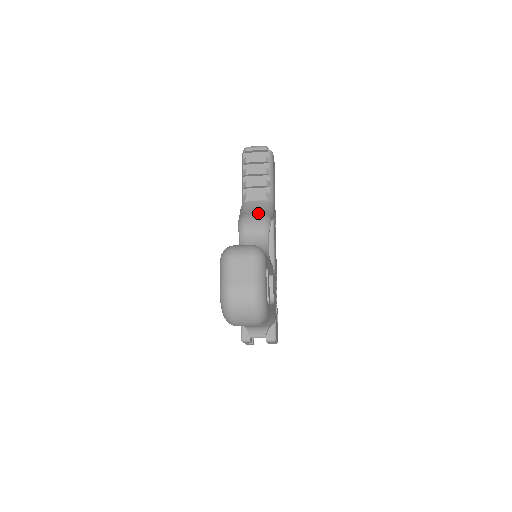
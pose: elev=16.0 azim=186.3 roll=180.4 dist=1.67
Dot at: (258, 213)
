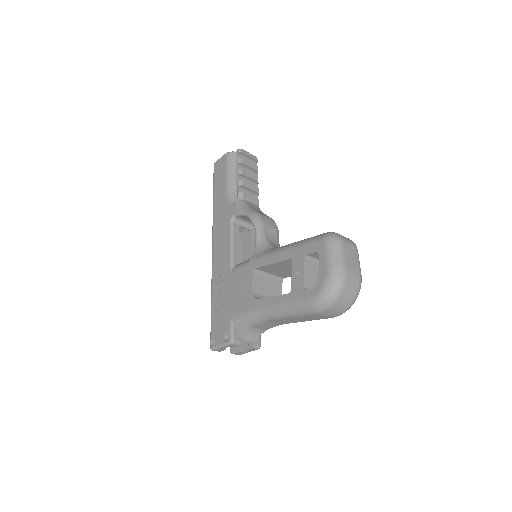
Dot at: (266, 215)
